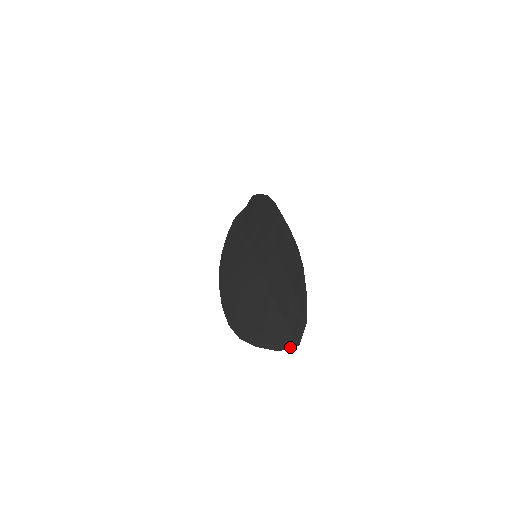
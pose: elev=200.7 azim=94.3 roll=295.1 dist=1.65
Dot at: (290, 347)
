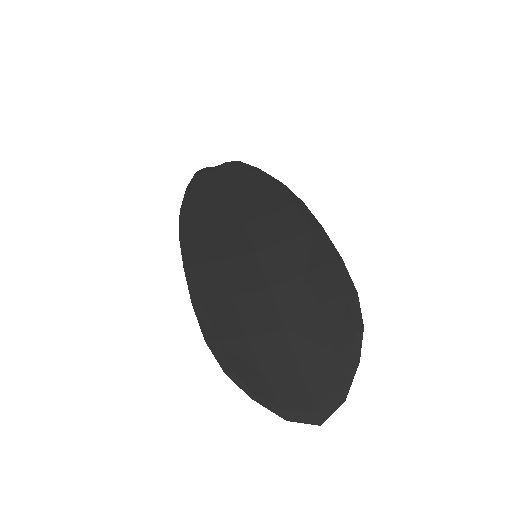
Dot at: (307, 422)
